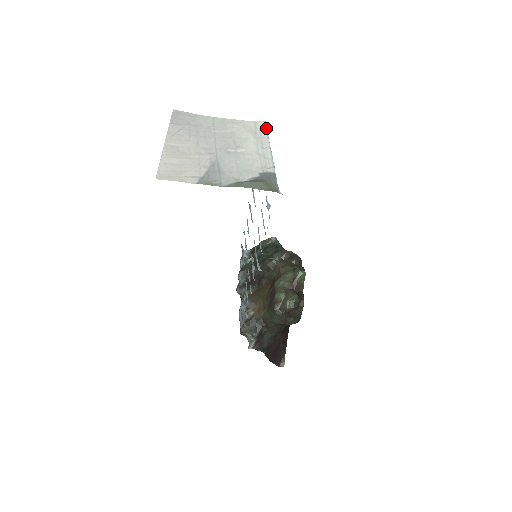
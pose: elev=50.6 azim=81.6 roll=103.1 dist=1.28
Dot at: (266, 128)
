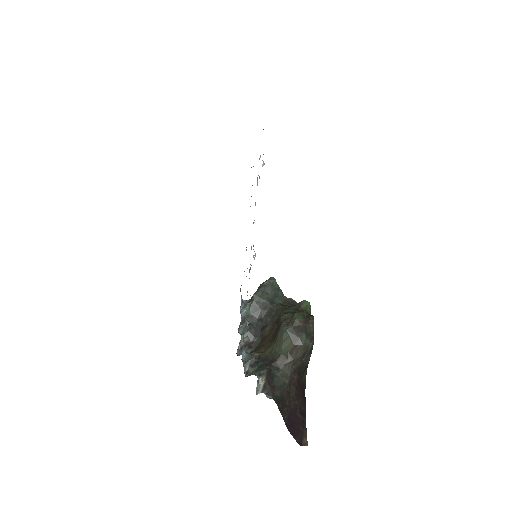
Dot at: occluded
